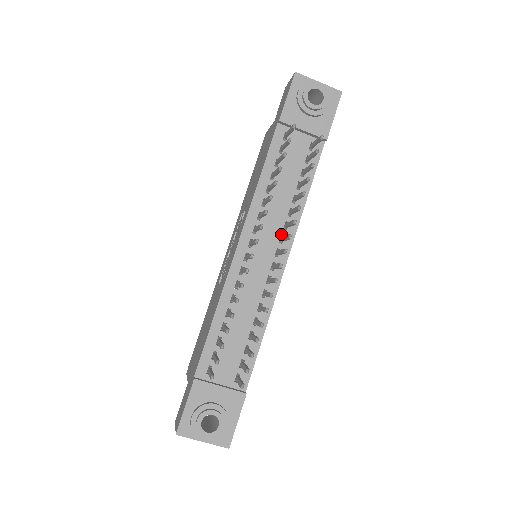
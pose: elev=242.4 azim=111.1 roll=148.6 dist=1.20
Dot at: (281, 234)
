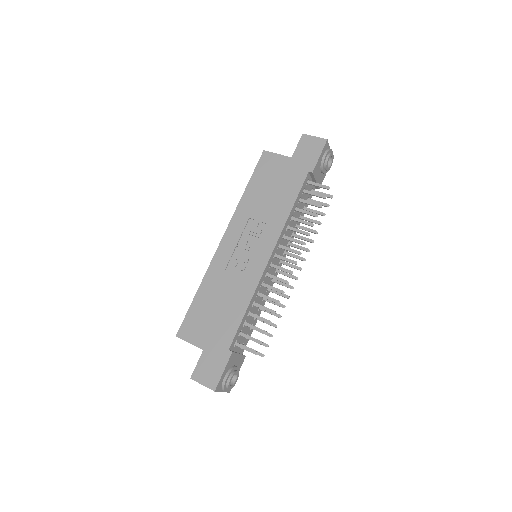
Dot at: occluded
